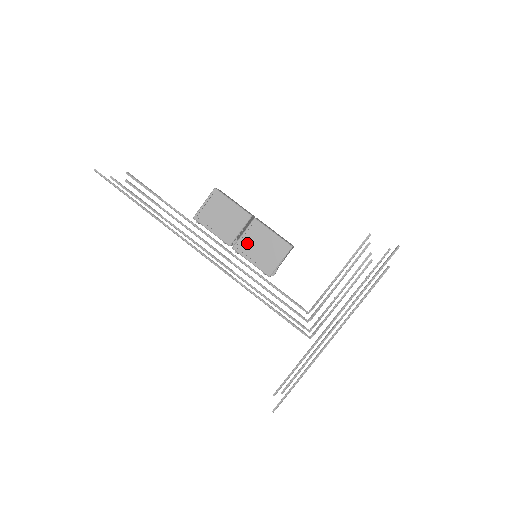
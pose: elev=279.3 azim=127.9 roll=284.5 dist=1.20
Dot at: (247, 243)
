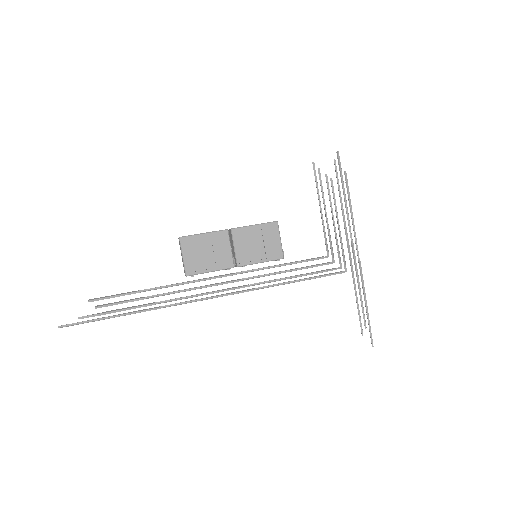
Dot at: (244, 252)
